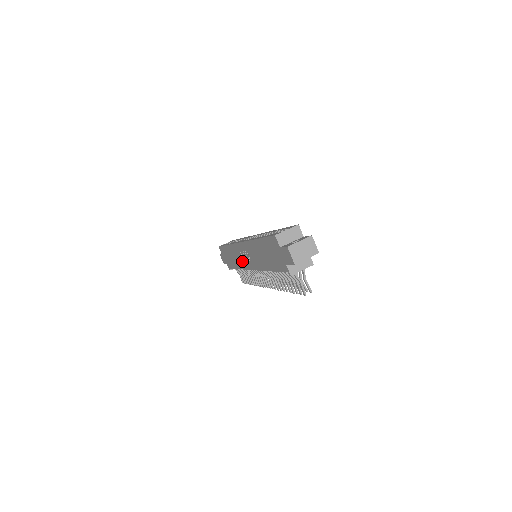
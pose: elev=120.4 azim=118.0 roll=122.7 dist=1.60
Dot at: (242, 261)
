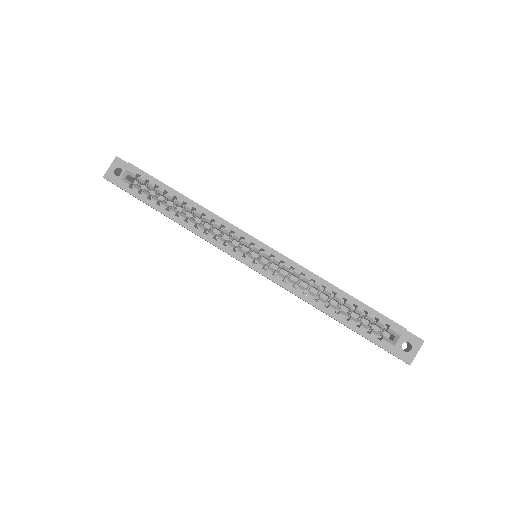
Dot at: occluded
